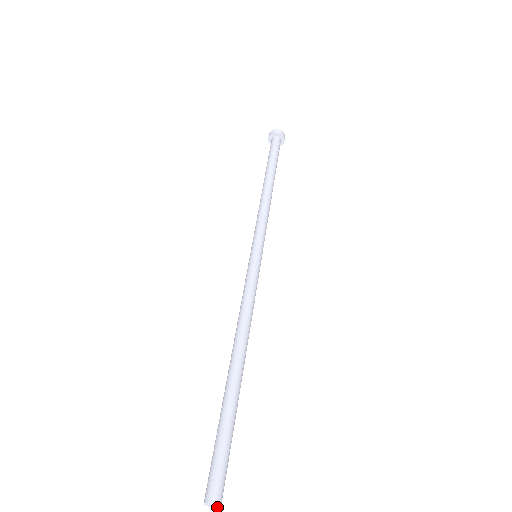
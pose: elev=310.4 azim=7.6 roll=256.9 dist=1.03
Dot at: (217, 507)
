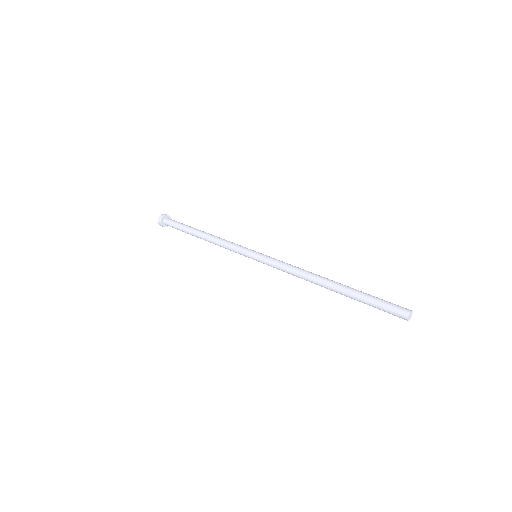
Dot at: (411, 316)
